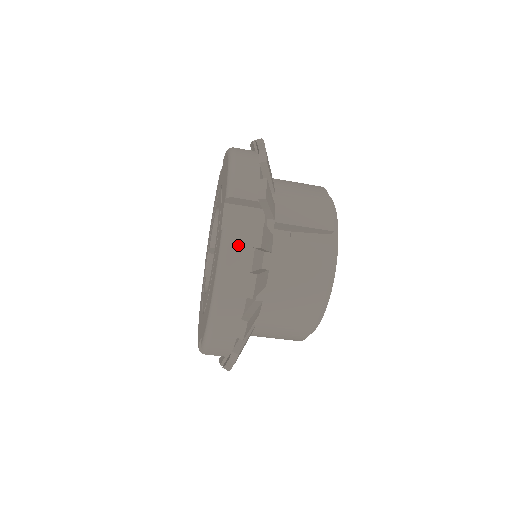
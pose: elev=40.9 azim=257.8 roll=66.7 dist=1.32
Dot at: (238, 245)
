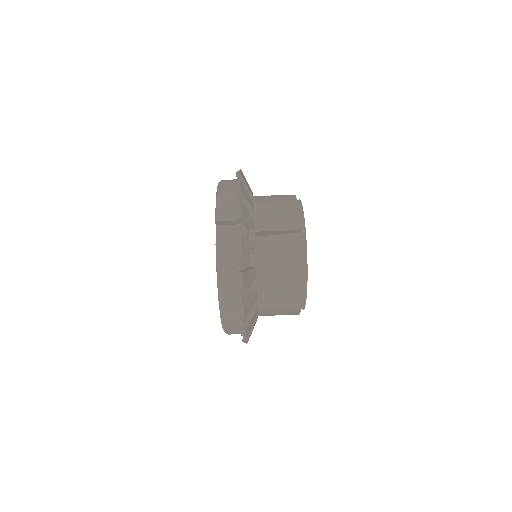
Dot at: (228, 254)
